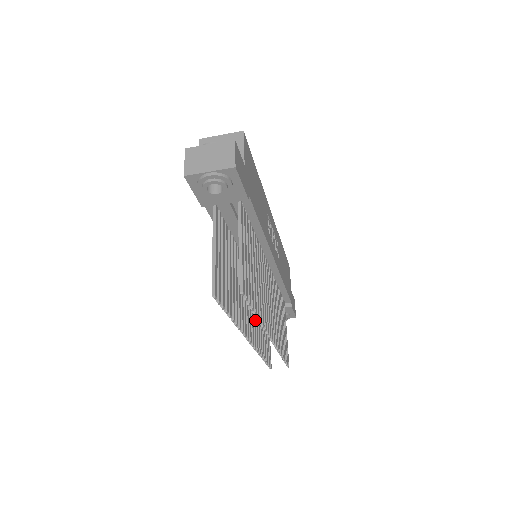
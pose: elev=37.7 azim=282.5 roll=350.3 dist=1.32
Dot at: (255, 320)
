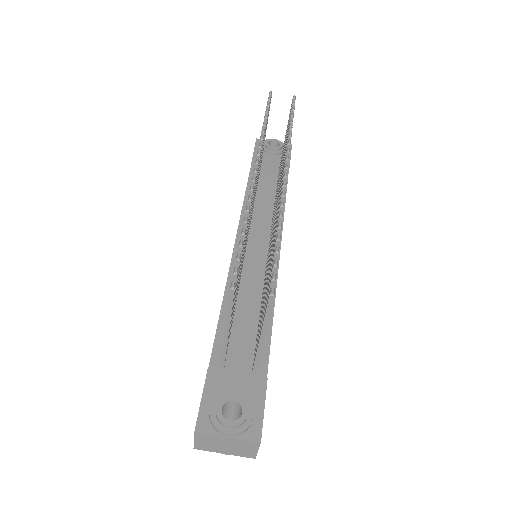
Dot at: occluded
